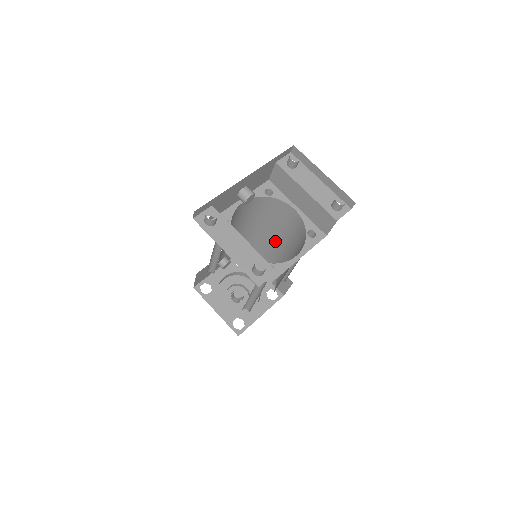
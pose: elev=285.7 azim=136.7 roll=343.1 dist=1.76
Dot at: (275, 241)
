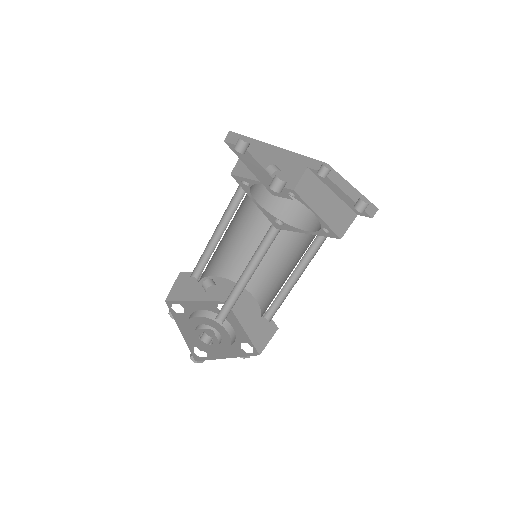
Dot at: (276, 266)
